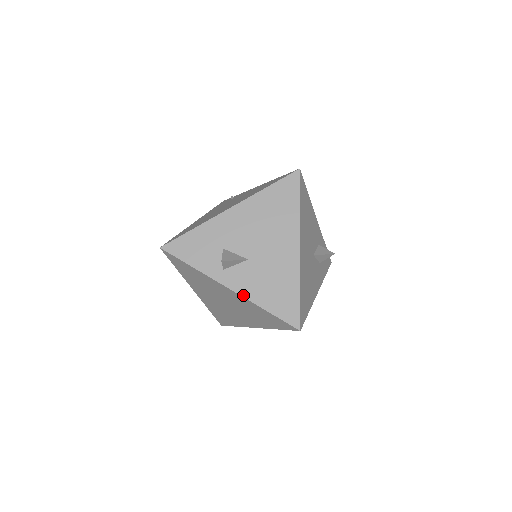
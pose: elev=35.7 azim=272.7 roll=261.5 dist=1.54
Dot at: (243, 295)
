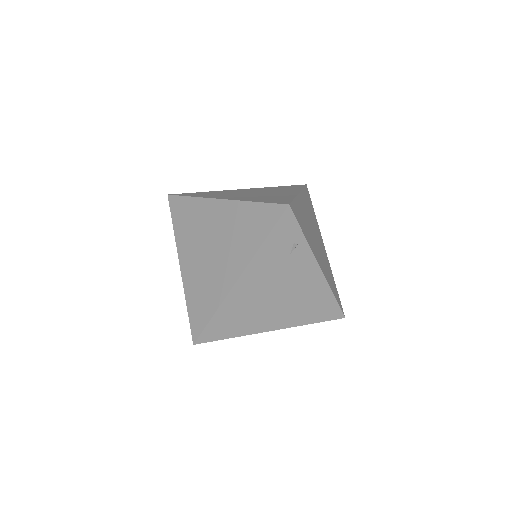
Dot at: occluded
